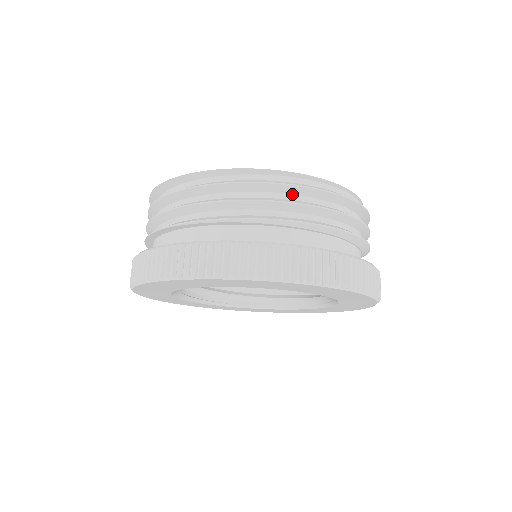
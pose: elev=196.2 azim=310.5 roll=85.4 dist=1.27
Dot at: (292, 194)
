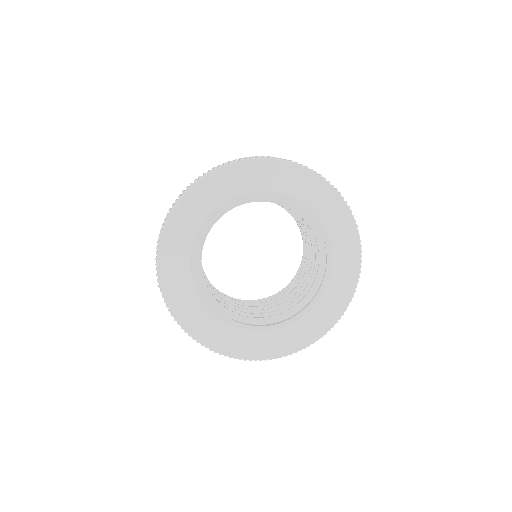
Dot at: occluded
